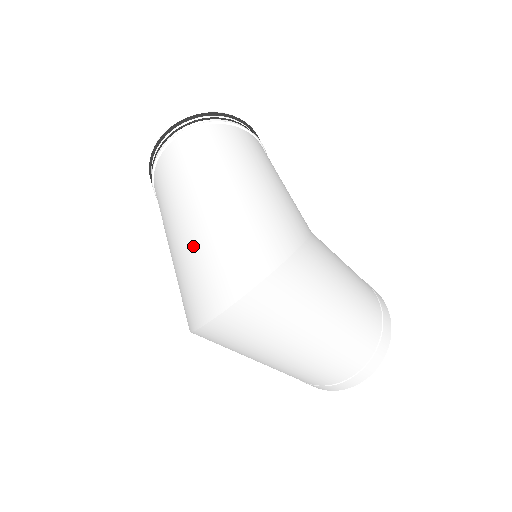
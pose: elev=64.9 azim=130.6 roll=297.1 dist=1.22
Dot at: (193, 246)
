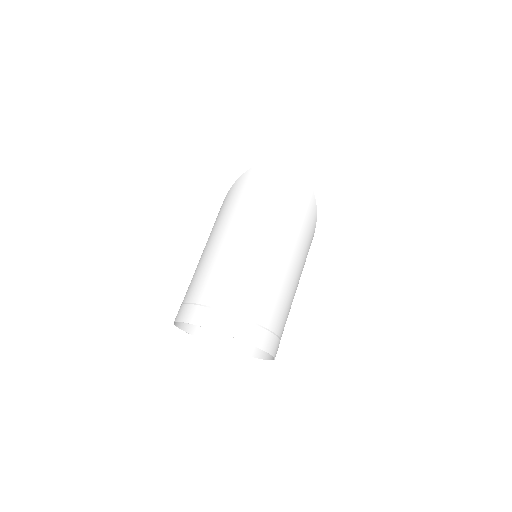
Dot at: occluded
